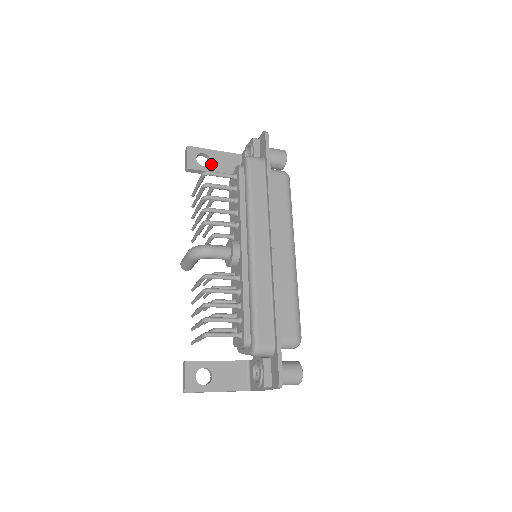
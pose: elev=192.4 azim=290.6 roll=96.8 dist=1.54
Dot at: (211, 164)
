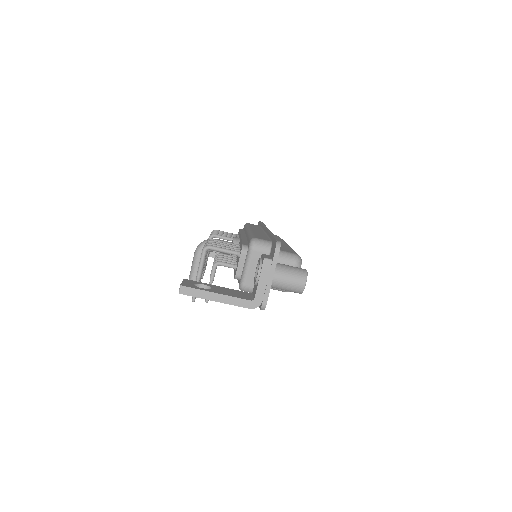
Dot at: occluded
